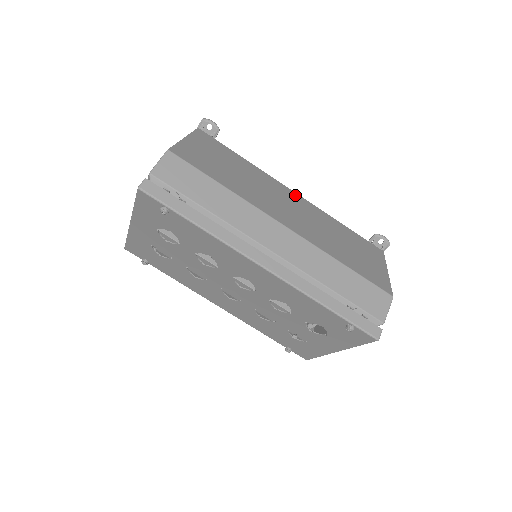
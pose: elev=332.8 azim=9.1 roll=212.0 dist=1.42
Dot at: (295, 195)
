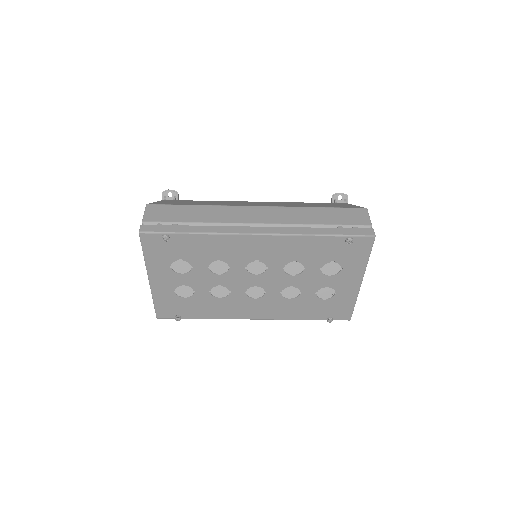
Dot at: occluded
